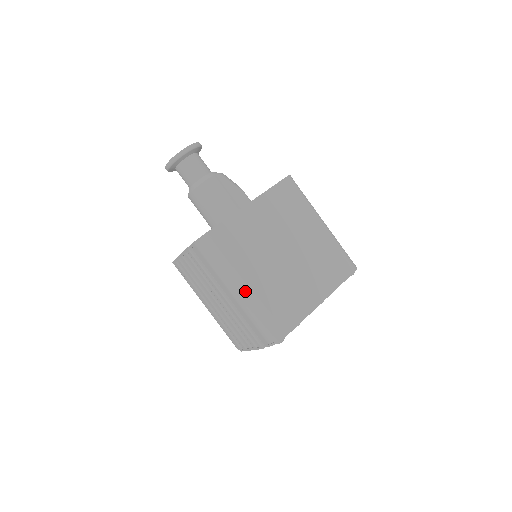
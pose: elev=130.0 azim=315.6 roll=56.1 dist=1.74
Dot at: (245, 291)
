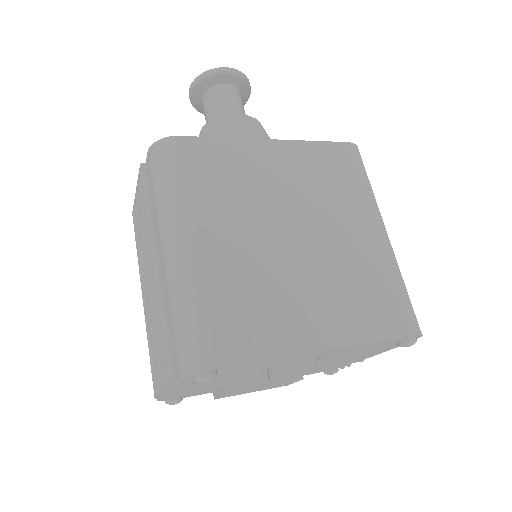
Dot at: (184, 249)
